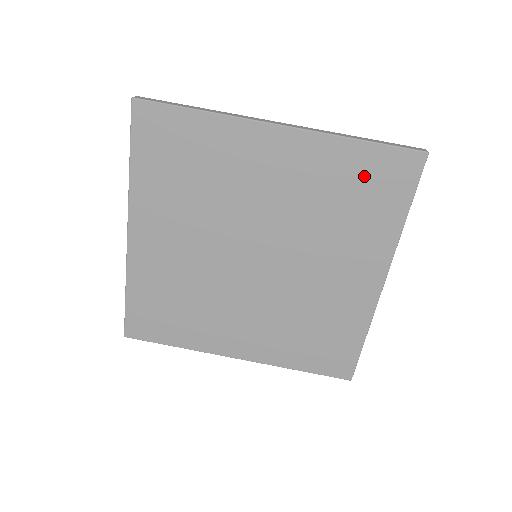
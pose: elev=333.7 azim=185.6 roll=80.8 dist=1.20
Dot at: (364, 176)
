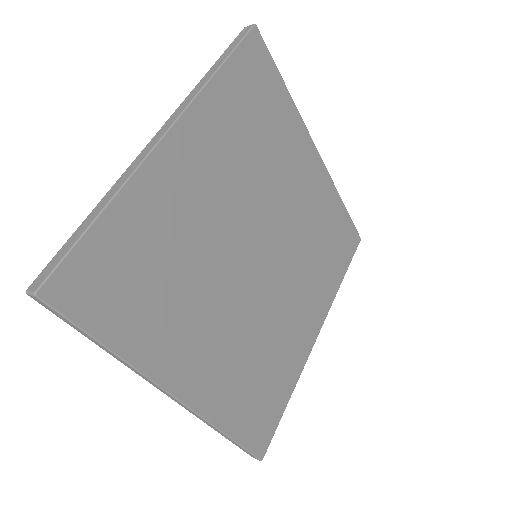
Dot at: (246, 94)
